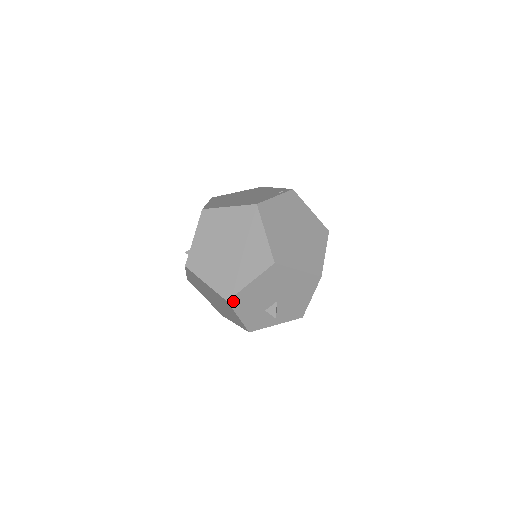
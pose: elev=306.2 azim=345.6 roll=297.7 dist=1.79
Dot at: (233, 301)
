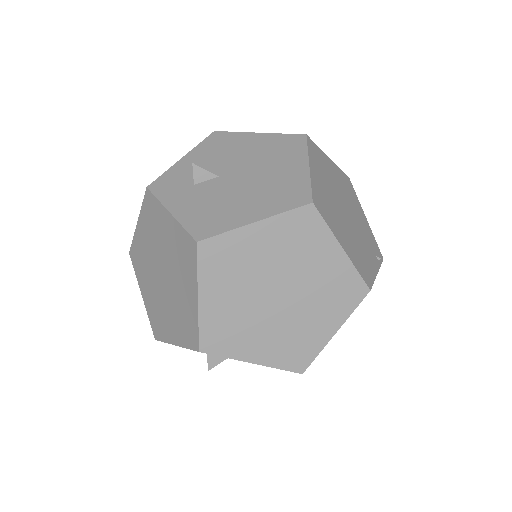
Dot at: (204, 352)
